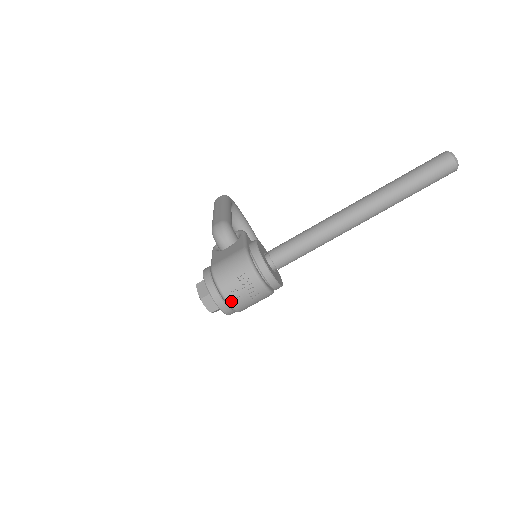
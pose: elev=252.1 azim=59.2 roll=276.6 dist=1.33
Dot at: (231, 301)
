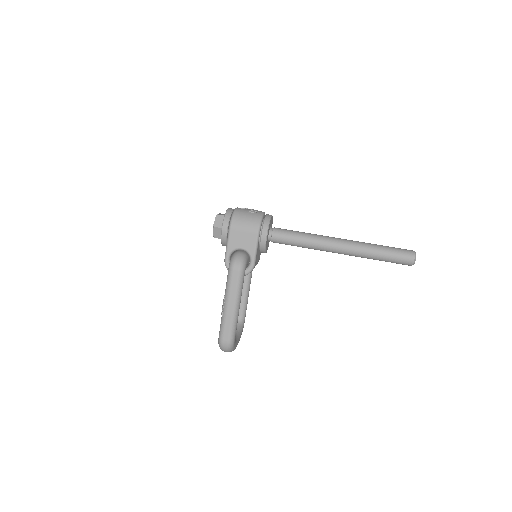
Dot at: (239, 208)
